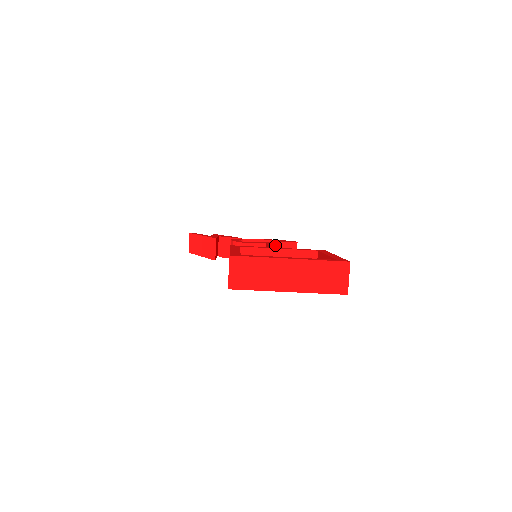
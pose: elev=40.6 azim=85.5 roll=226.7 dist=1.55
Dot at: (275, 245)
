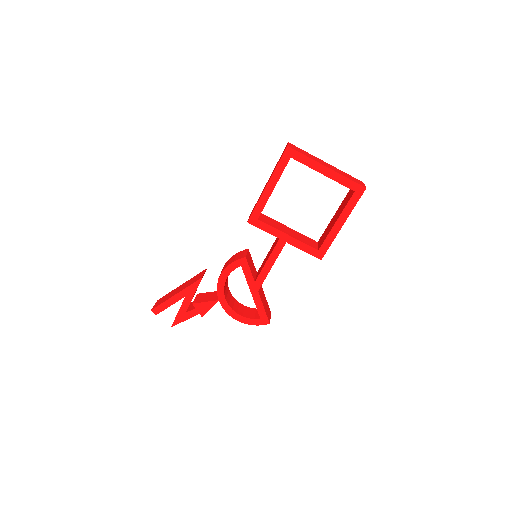
Dot at: occluded
